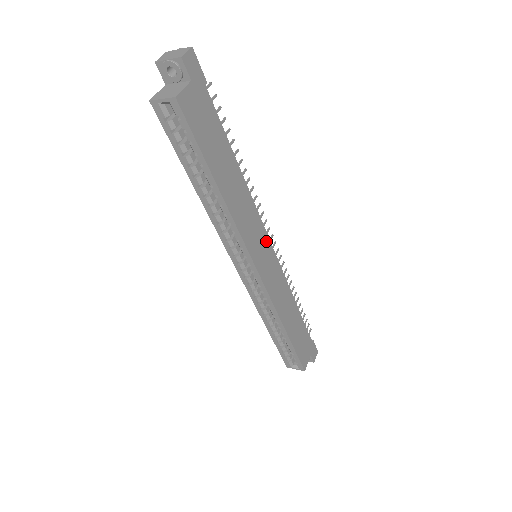
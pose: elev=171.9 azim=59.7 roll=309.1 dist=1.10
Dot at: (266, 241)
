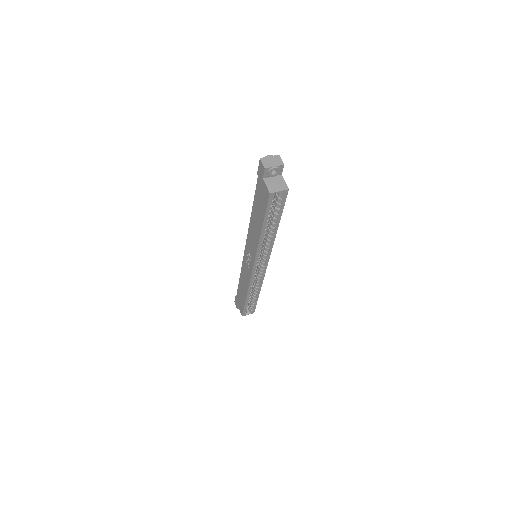
Dot at: occluded
